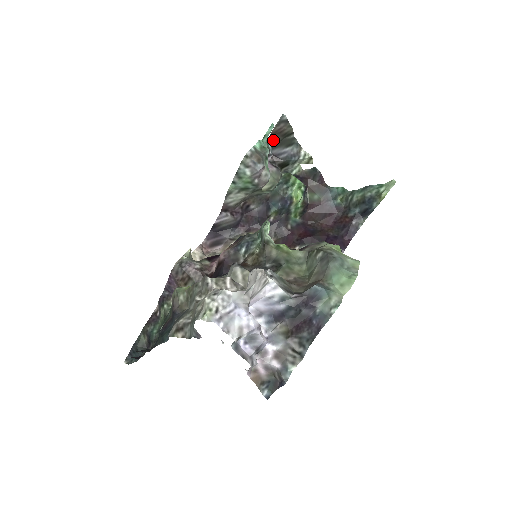
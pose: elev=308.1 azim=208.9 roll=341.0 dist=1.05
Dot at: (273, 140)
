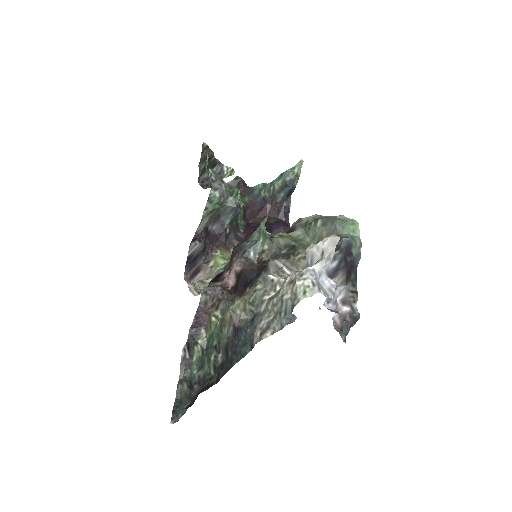
Dot at: (201, 167)
